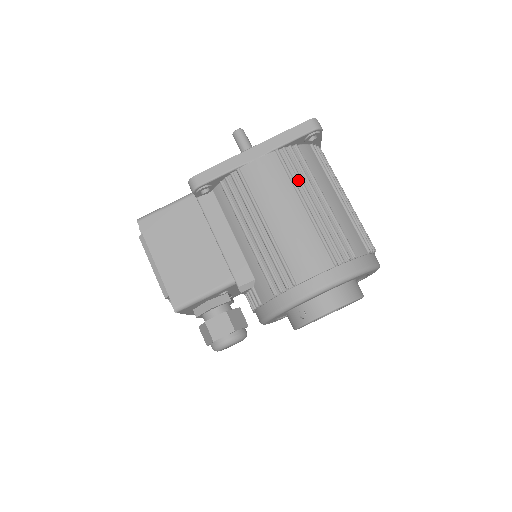
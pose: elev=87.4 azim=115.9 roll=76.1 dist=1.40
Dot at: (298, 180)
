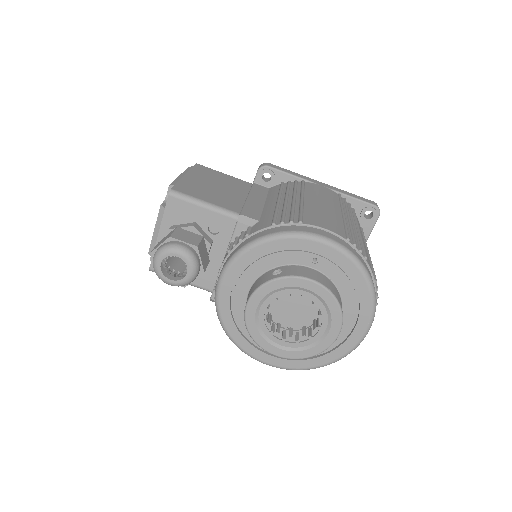
Dot at: (345, 209)
